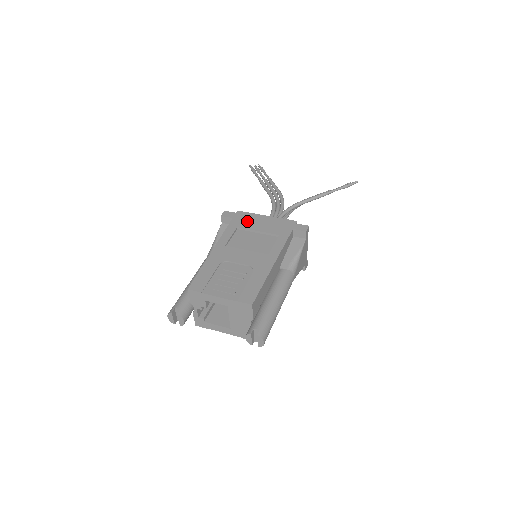
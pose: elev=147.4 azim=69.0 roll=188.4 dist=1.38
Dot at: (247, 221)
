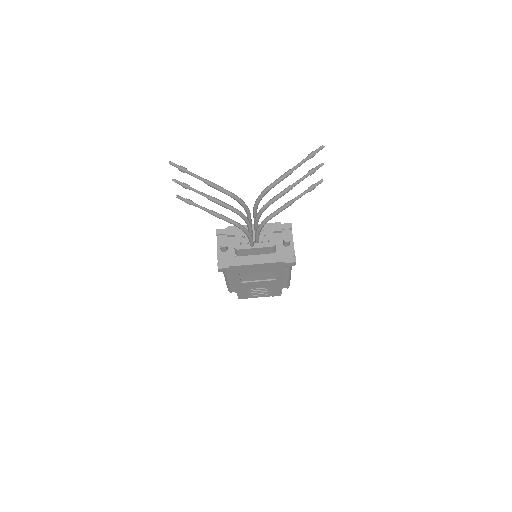
Dot at: (244, 270)
